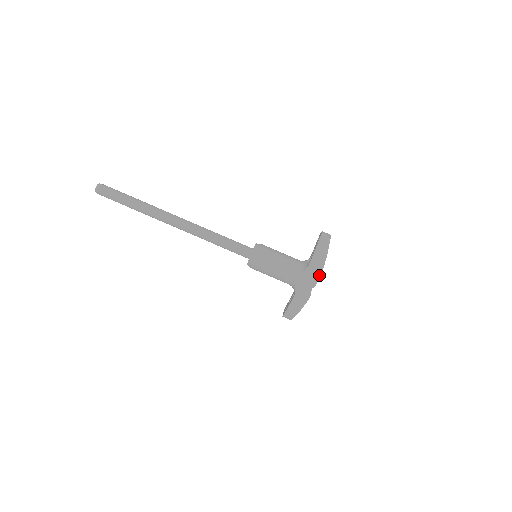
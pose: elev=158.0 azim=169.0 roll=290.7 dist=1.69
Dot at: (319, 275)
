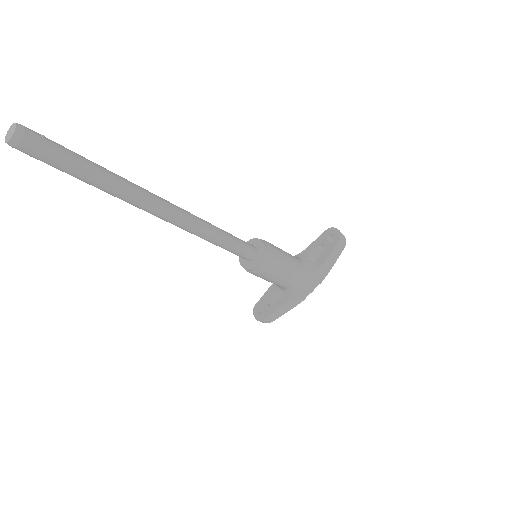
Dot at: (323, 279)
